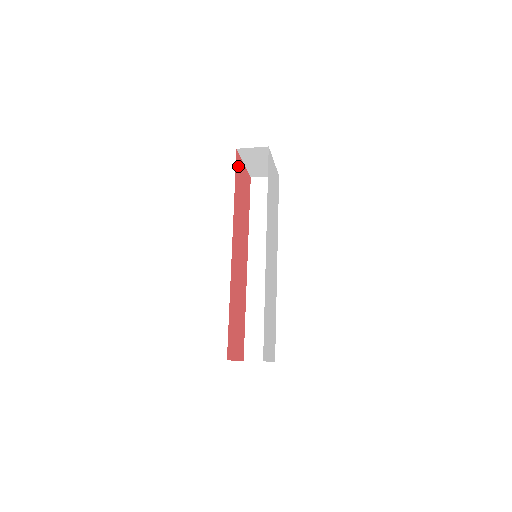
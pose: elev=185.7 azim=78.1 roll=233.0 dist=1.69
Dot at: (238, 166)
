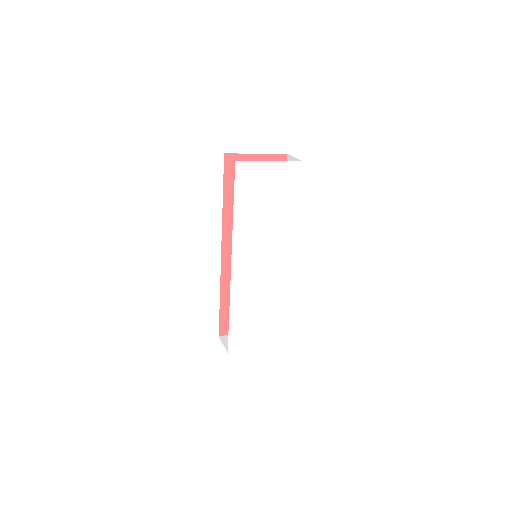
Dot at: (234, 167)
